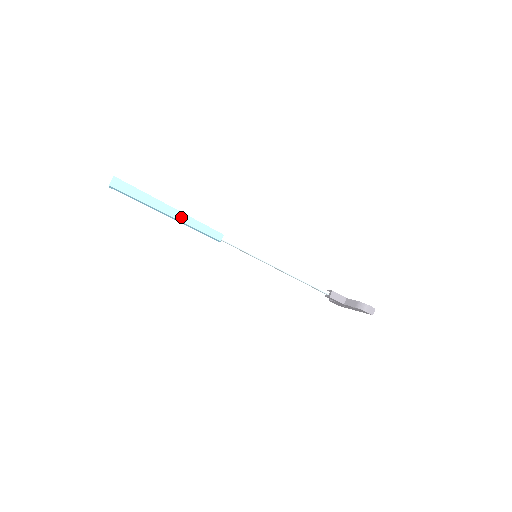
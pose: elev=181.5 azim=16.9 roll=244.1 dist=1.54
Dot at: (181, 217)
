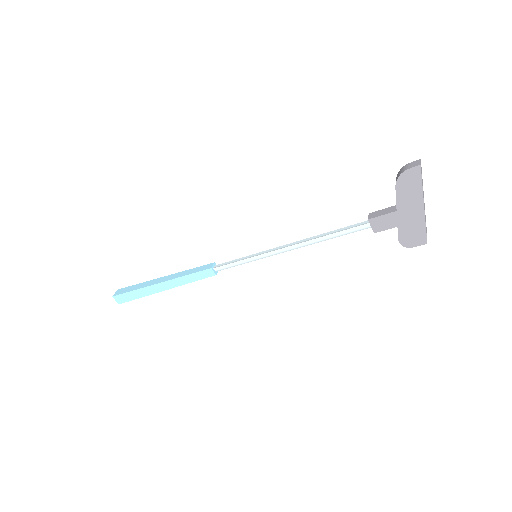
Dot at: (171, 277)
